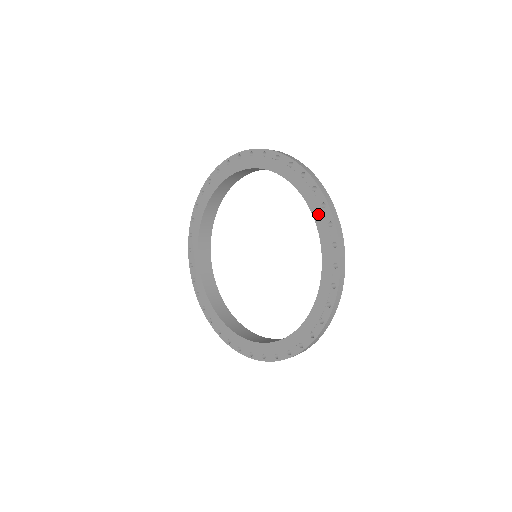
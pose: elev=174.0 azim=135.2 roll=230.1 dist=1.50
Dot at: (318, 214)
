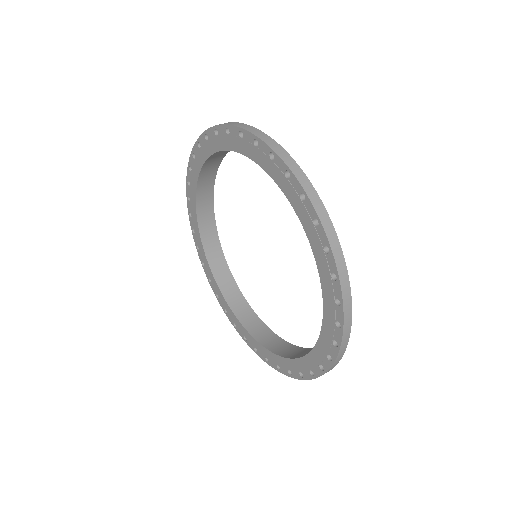
Dot at: (325, 339)
